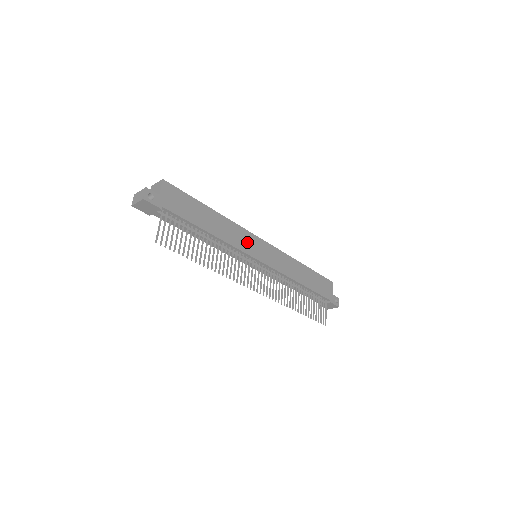
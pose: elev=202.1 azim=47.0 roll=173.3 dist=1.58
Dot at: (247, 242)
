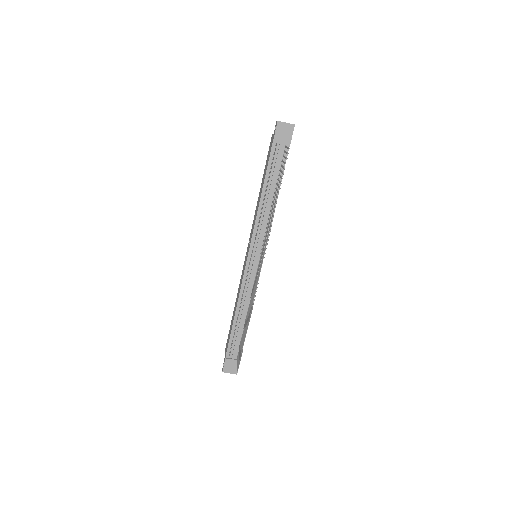
Dot at: occluded
